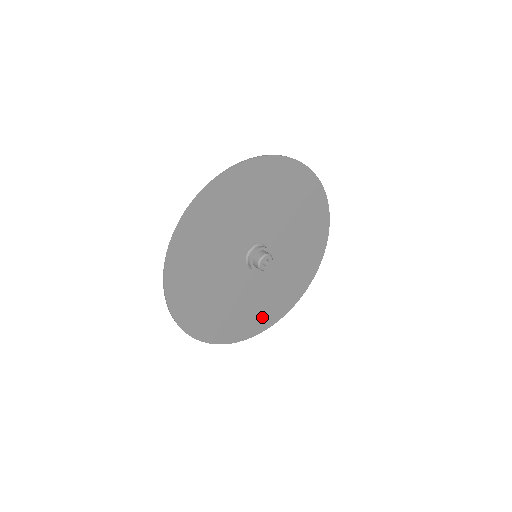
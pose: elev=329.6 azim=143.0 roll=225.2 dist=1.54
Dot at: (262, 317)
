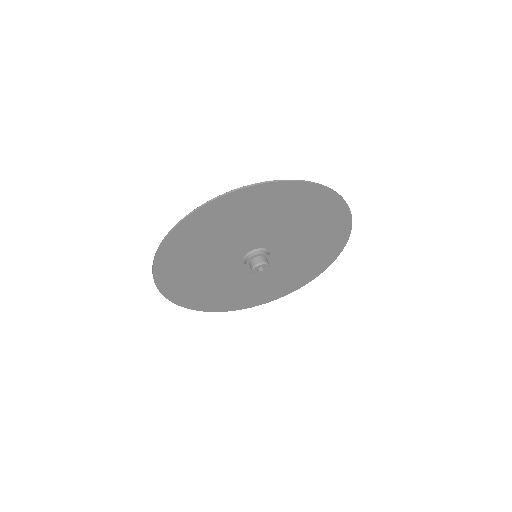
Dot at: (202, 299)
